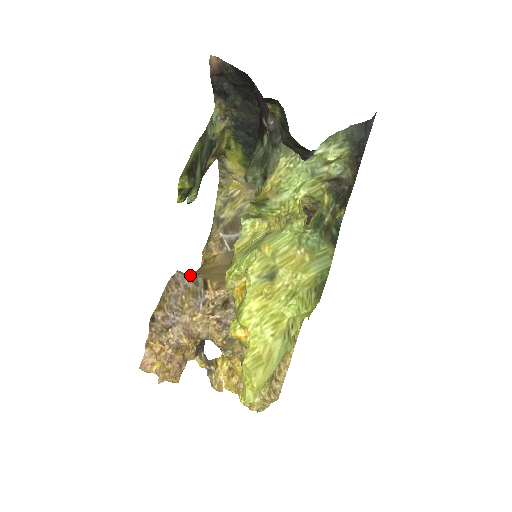
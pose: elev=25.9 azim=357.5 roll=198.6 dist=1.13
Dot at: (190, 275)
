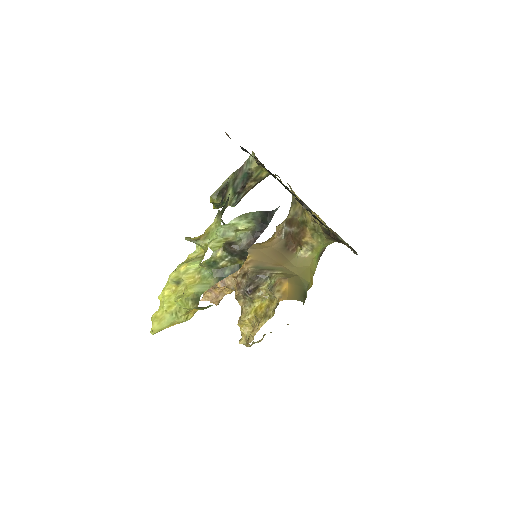
Dot at: occluded
